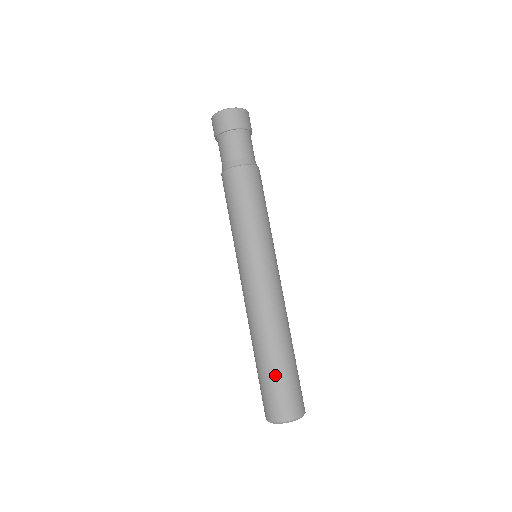
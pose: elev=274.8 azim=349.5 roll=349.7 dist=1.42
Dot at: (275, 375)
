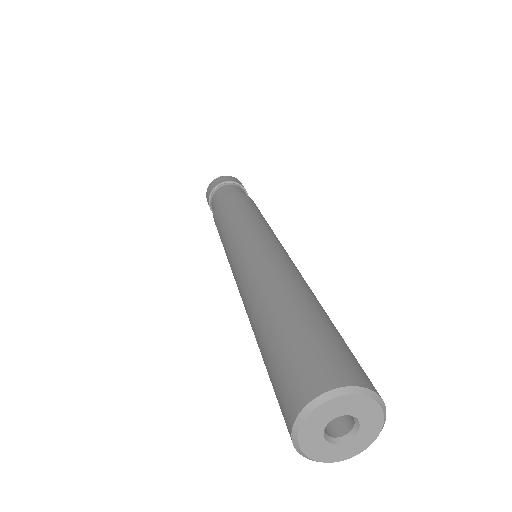
Dot at: (296, 325)
